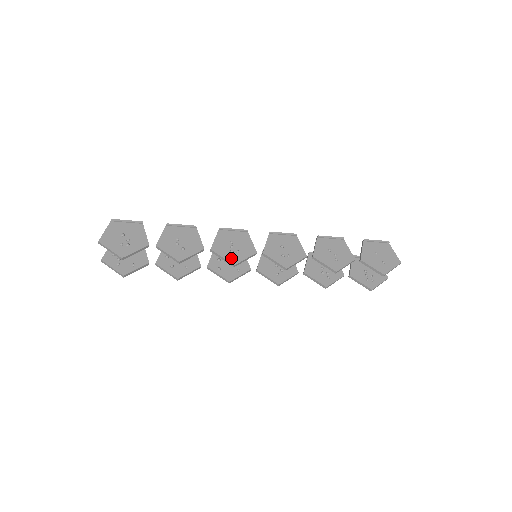
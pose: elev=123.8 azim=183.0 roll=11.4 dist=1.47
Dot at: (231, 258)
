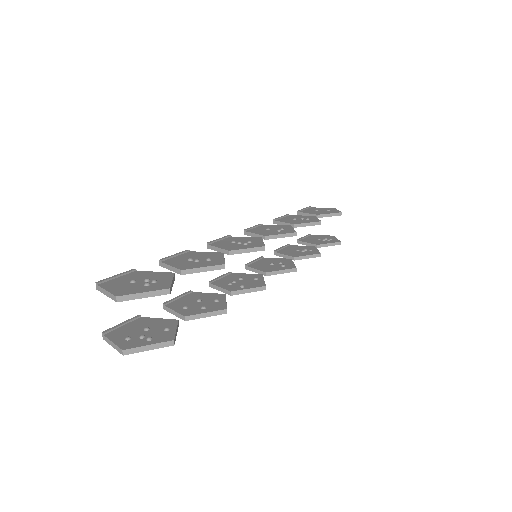
Dot at: (254, 246)
